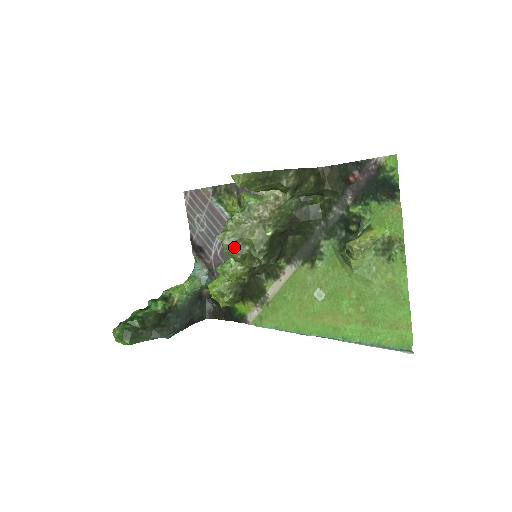
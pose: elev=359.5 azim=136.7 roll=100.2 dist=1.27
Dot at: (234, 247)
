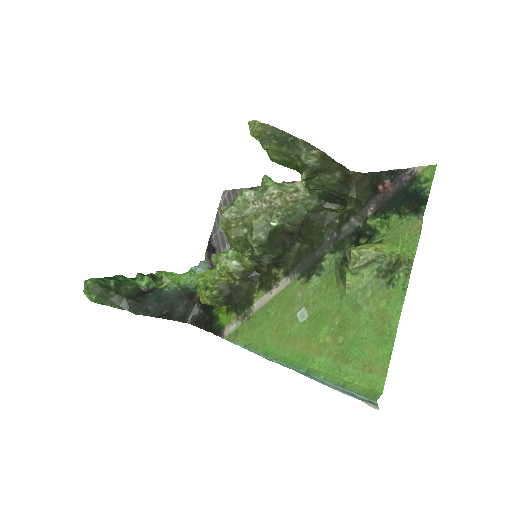
Dot at: (232, 224)
